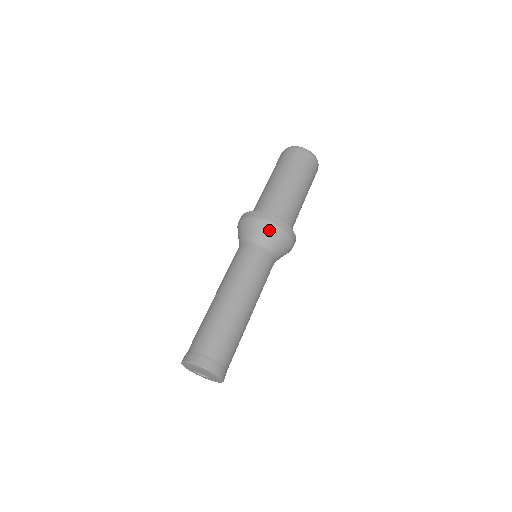
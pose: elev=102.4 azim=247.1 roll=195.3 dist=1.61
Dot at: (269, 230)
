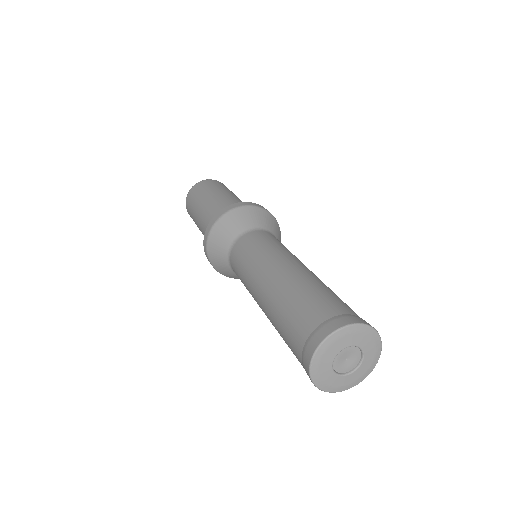
Dot at: (247, 213)
